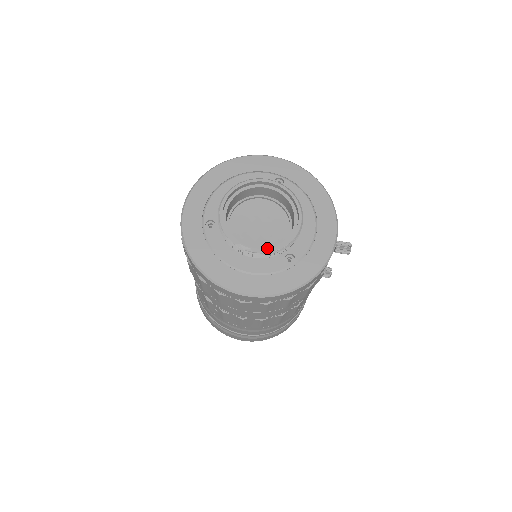
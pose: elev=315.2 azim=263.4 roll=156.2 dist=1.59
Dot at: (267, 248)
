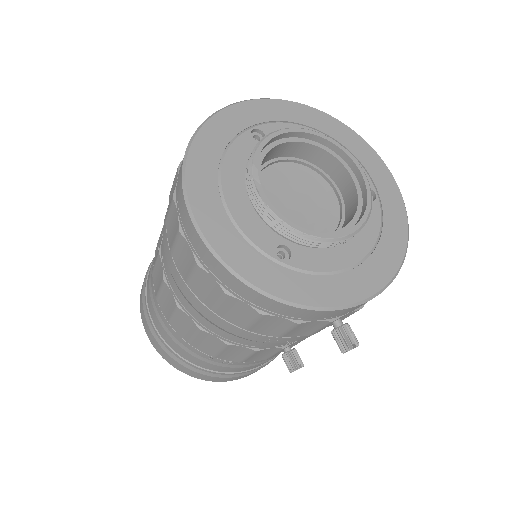
Dot at: occluded
